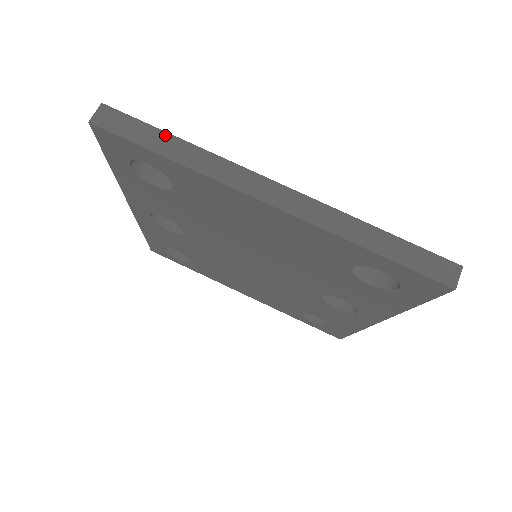
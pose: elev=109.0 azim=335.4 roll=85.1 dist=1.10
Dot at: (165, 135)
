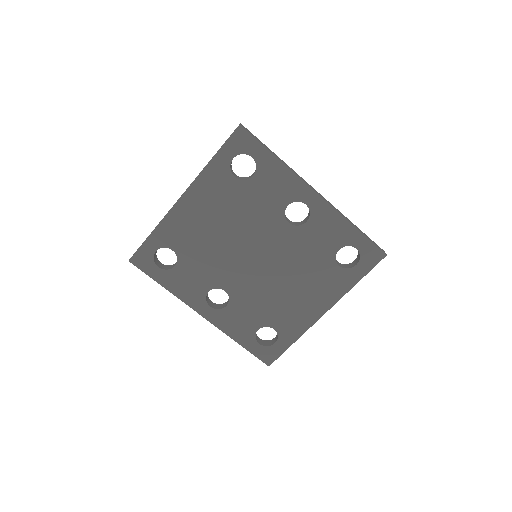
Dot at: occluded
